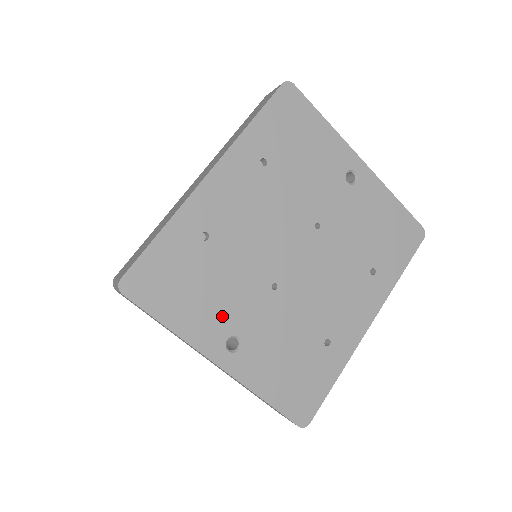
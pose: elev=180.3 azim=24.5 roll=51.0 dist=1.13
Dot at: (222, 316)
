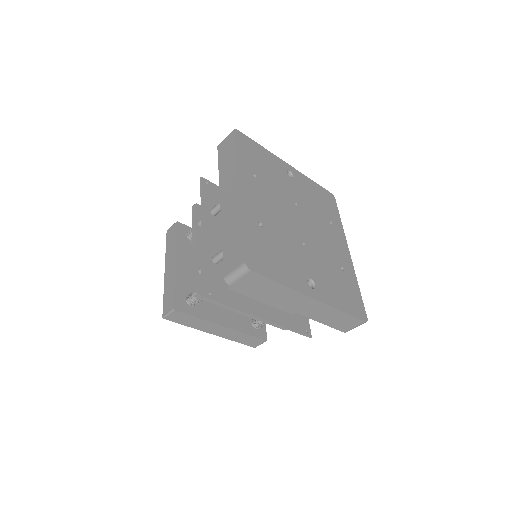
Dot at: (296, 269)
